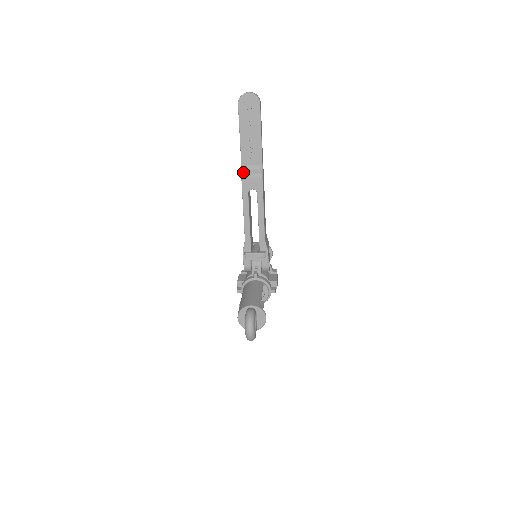
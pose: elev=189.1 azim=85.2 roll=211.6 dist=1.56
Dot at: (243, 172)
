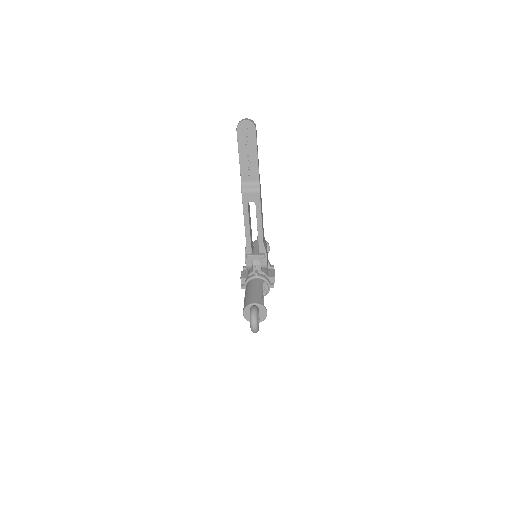
Dot at: (243, 187)
